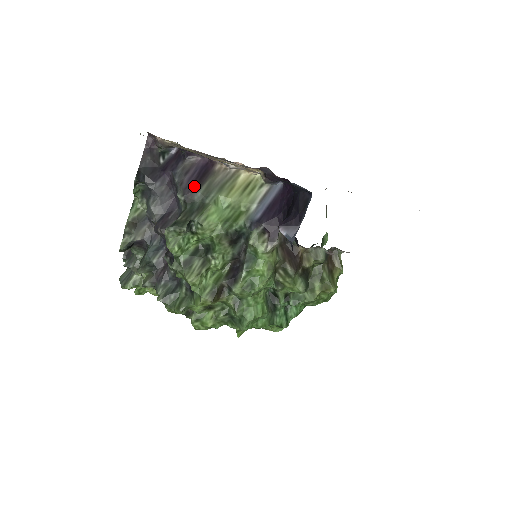
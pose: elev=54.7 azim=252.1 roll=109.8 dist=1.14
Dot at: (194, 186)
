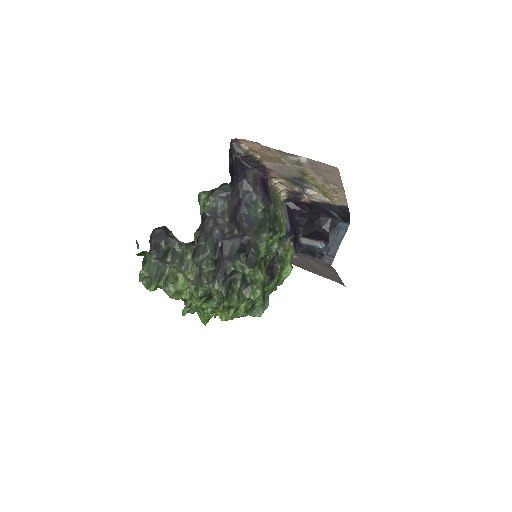
Dot at: (268, 198)
